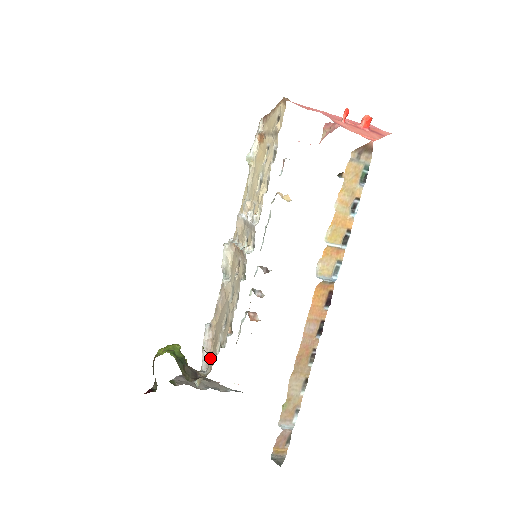
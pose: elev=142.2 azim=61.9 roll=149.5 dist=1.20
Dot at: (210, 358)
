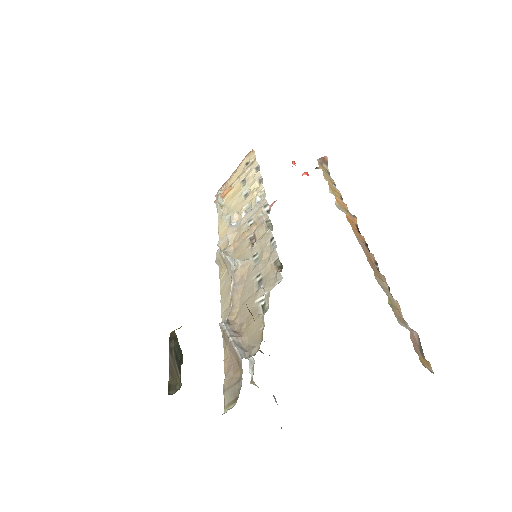
Dot at: (247, 344)
